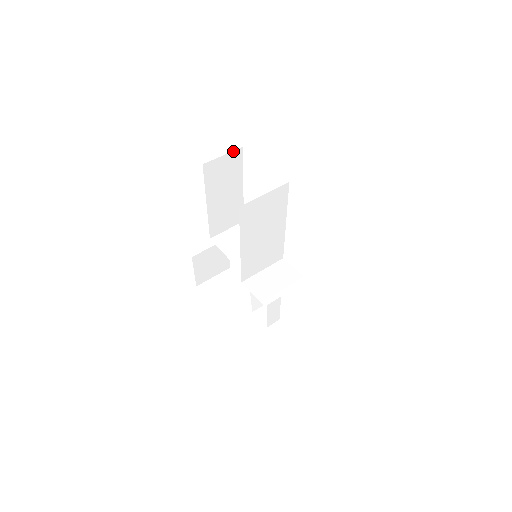
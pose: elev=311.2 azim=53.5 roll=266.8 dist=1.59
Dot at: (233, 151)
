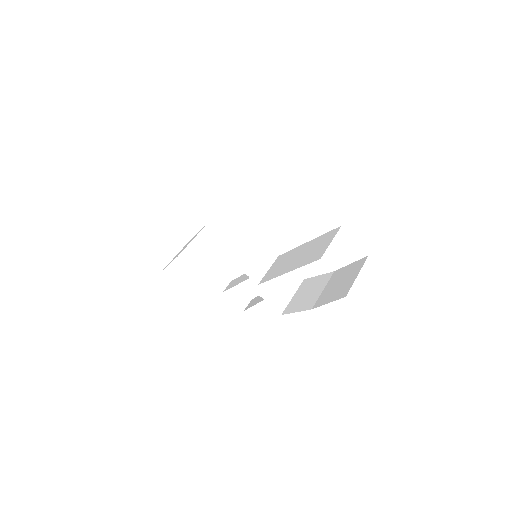
Dot at: occluded
